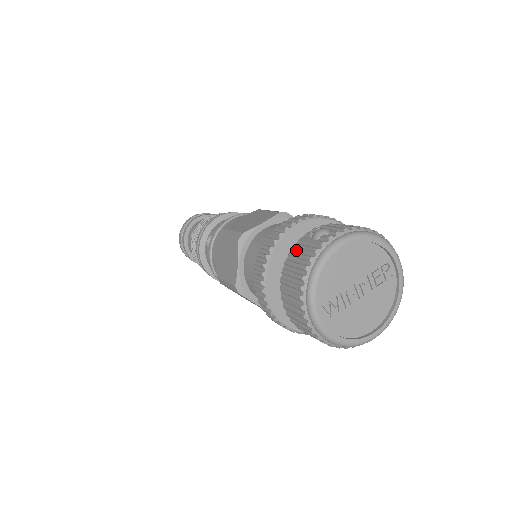
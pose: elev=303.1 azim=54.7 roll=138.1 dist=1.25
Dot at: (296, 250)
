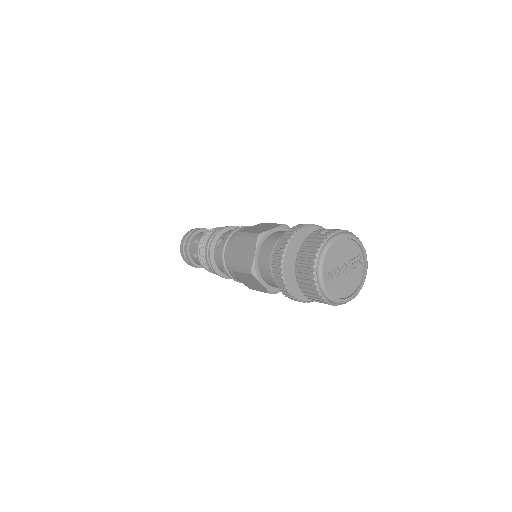
Dot at: (308, 240)
